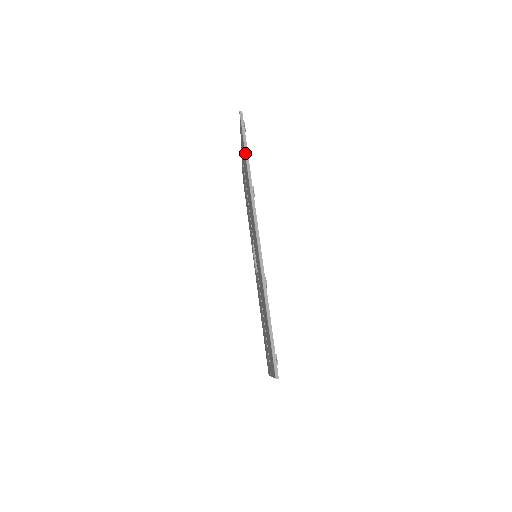
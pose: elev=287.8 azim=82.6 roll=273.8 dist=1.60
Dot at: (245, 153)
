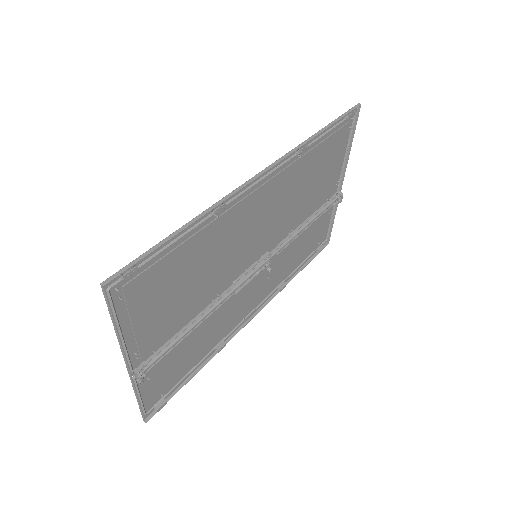
Dot at: (329, 124)
